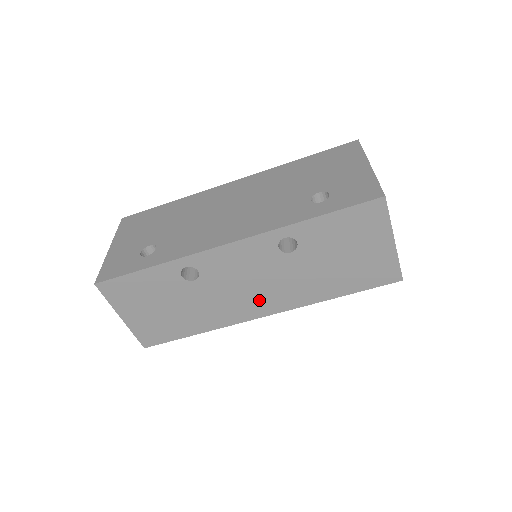
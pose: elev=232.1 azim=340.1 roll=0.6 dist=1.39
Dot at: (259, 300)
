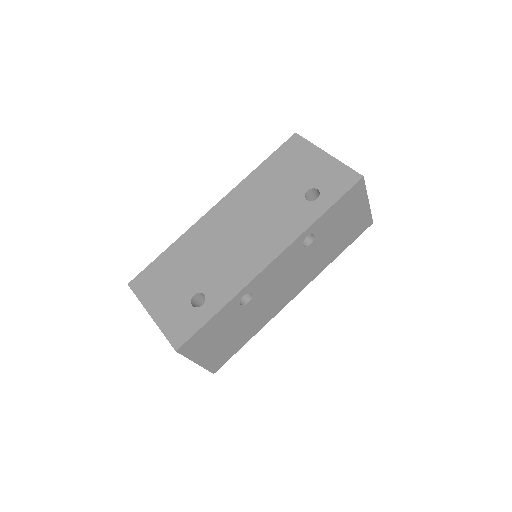
Dot at: (291, 288)
